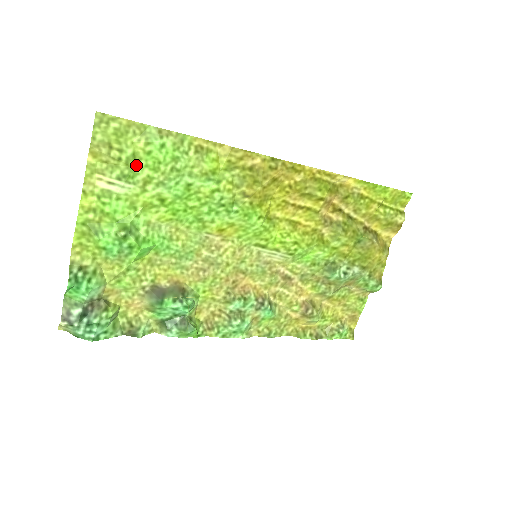
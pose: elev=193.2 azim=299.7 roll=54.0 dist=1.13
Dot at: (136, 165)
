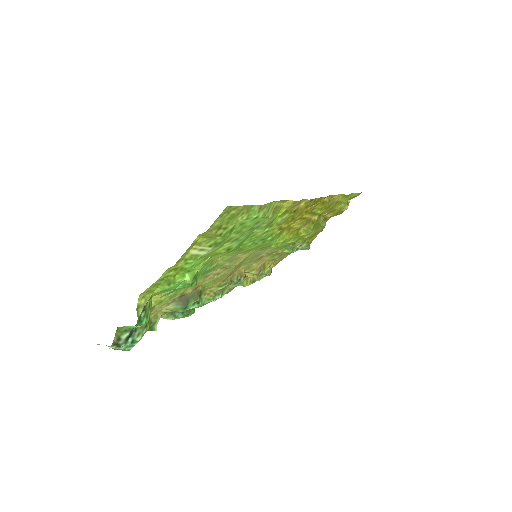
Dot at: (229, 235)
